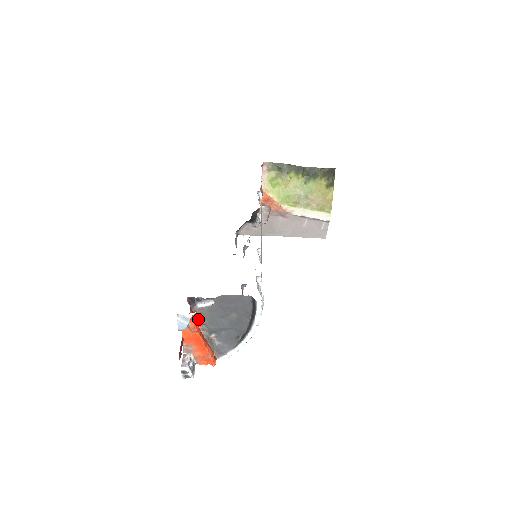
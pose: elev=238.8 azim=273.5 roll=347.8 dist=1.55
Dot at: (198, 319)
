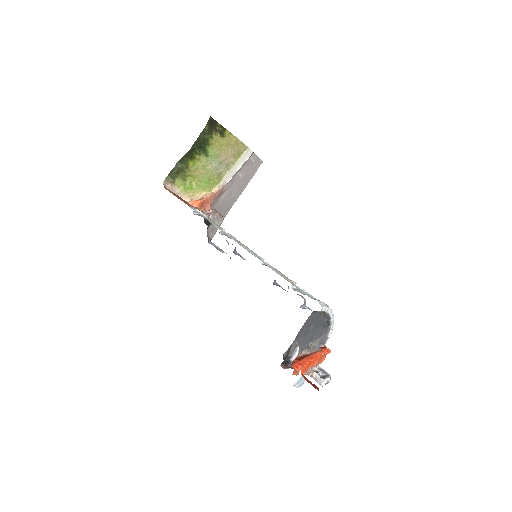
Dot at: occluded
